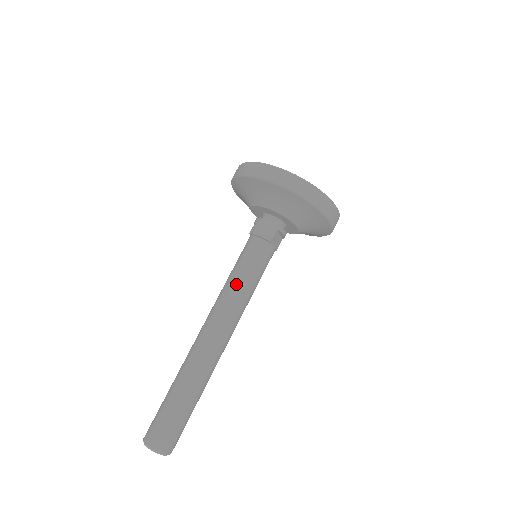
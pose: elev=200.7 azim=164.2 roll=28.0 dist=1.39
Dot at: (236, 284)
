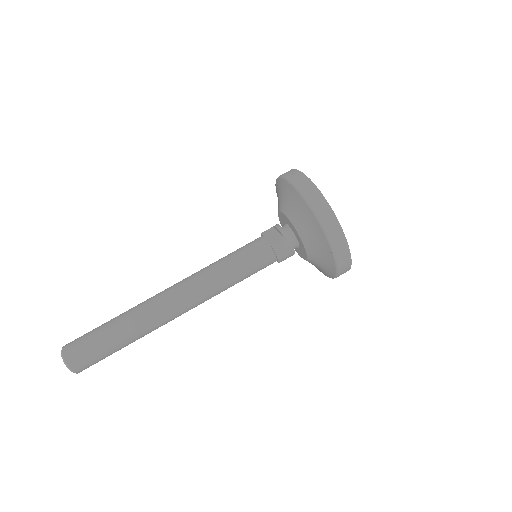
Dot at: (230, 283)
